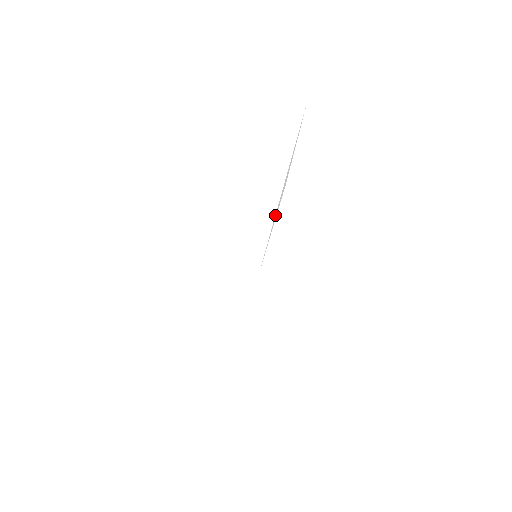
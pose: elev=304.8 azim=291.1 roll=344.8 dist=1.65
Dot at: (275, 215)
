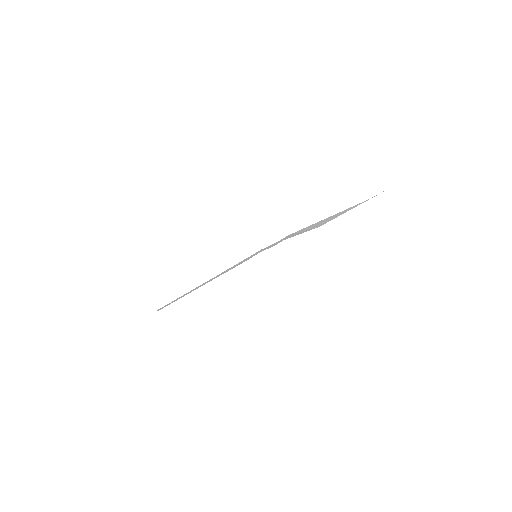
Dot at: occluded
